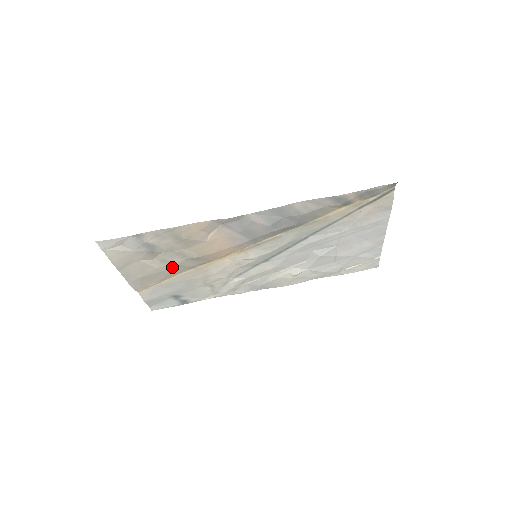
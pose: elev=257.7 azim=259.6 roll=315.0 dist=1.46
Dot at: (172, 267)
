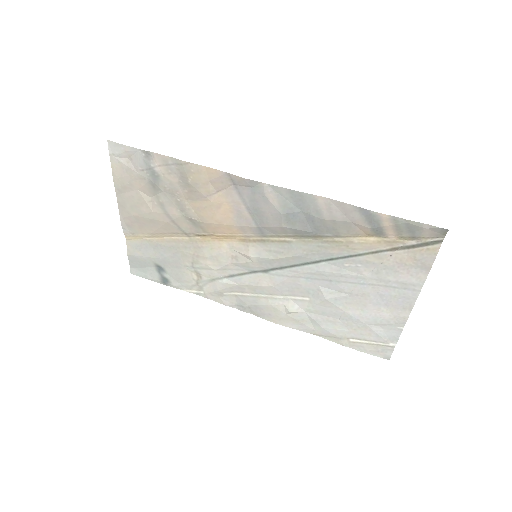
Dot at: (167, 219)
